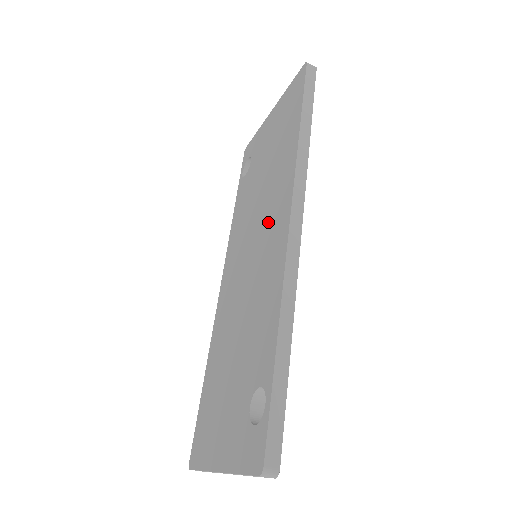
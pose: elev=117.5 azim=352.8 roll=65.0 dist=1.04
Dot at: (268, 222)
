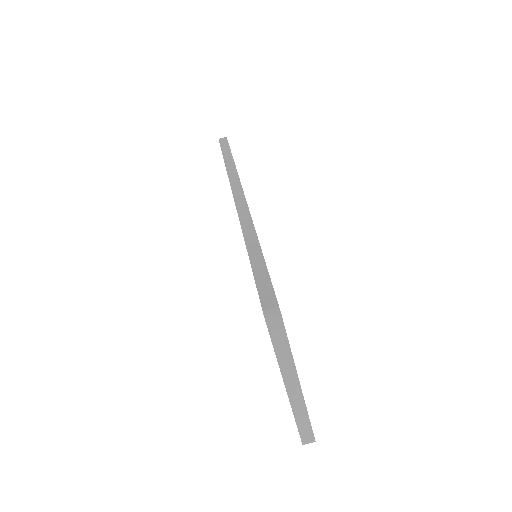
Dot at: occluded
